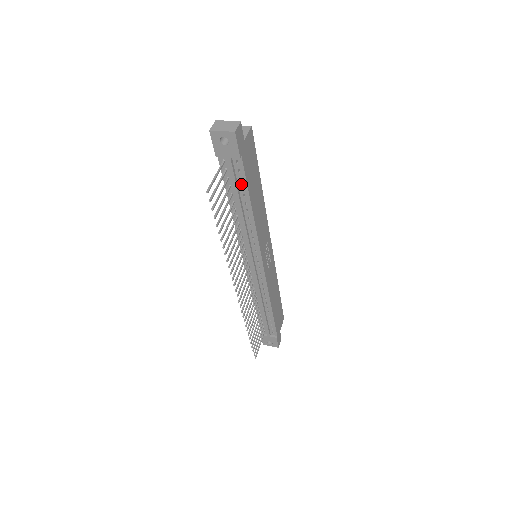
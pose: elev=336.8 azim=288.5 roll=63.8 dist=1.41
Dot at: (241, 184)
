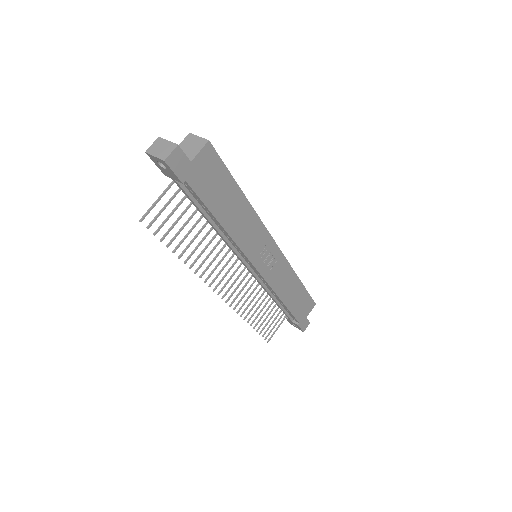
Dot at: (200, 203)
